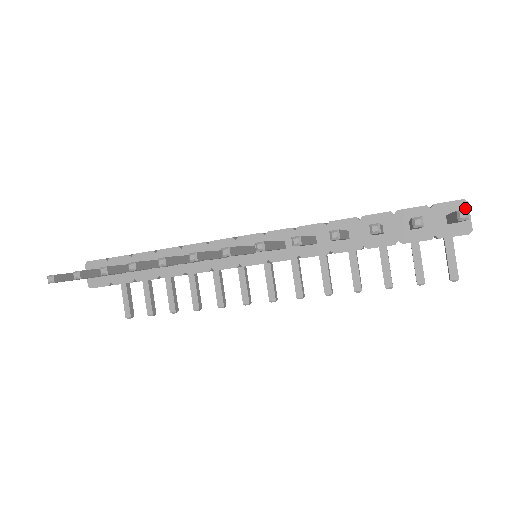
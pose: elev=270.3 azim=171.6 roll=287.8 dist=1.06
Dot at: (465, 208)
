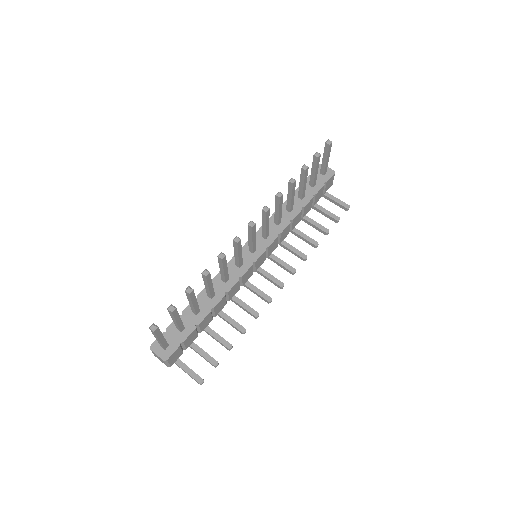
Dot at: occluded
